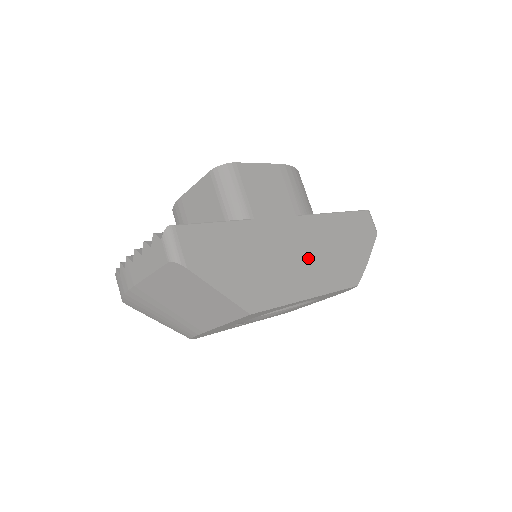
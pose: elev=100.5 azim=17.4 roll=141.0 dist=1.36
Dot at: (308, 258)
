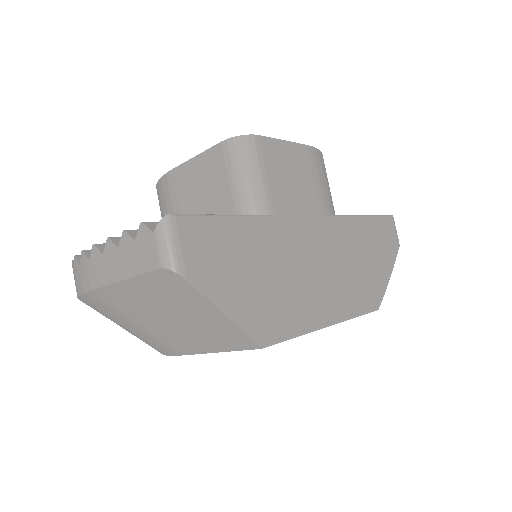
Dot at: (331, 272)
